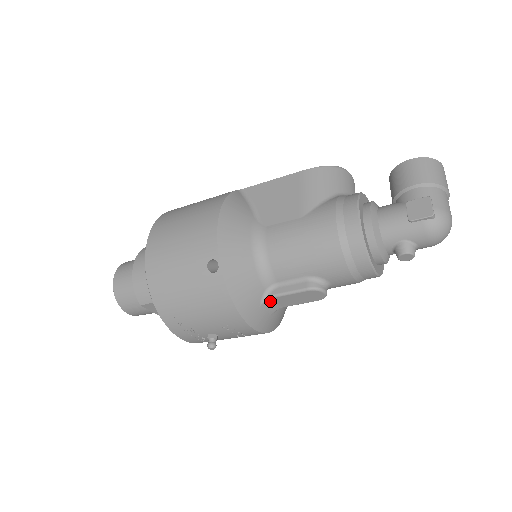
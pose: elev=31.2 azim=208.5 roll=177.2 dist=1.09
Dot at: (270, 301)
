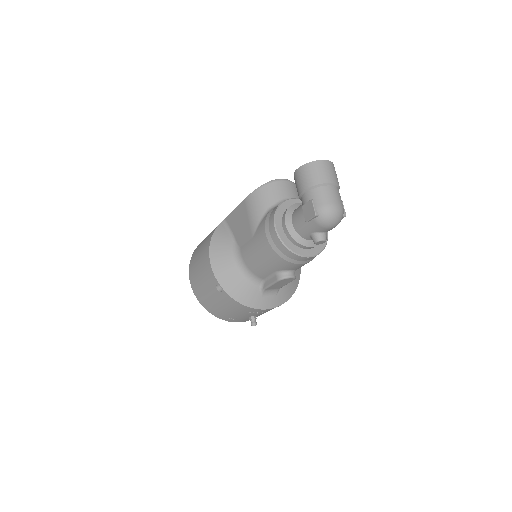
Dot at: (267, 291)
